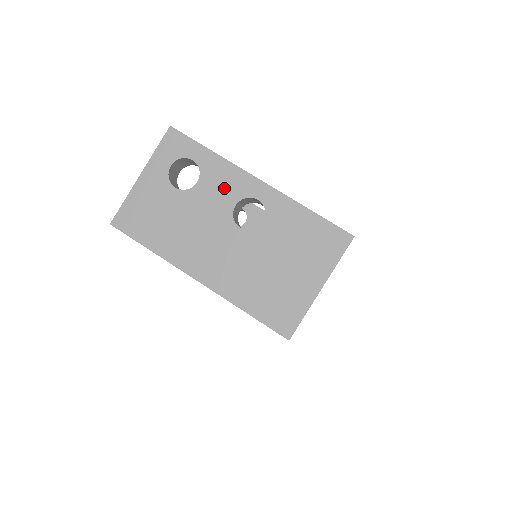
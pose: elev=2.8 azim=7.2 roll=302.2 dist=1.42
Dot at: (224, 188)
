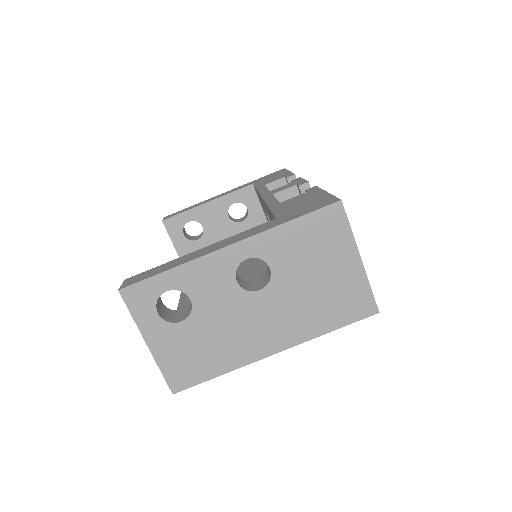
Dot at: (214, 281)
